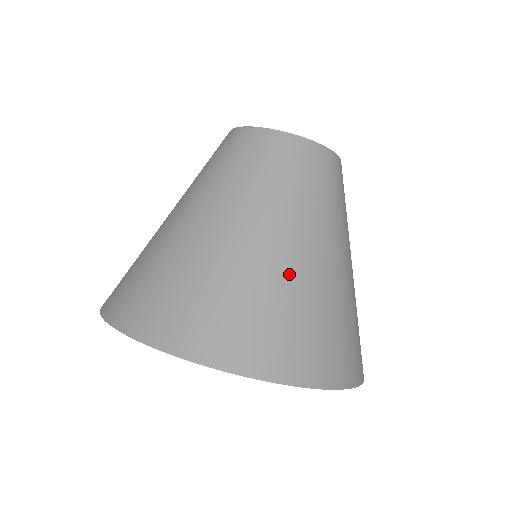
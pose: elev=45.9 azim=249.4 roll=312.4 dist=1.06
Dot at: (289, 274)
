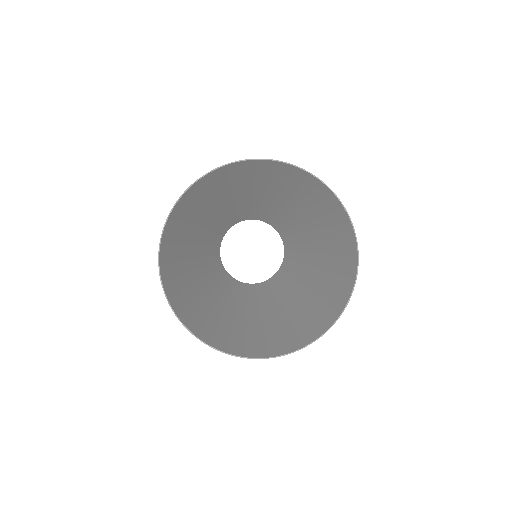
Dot at: (234, 191)
